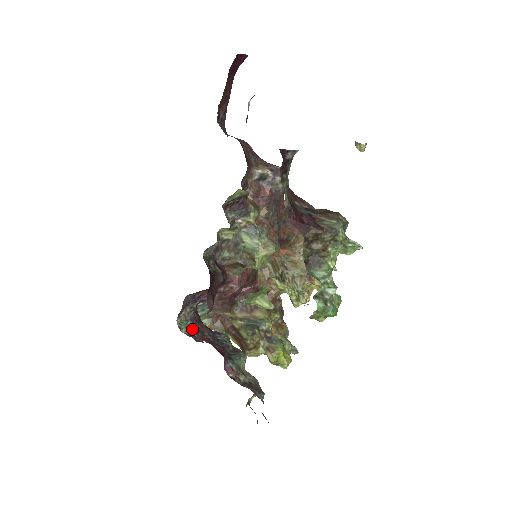
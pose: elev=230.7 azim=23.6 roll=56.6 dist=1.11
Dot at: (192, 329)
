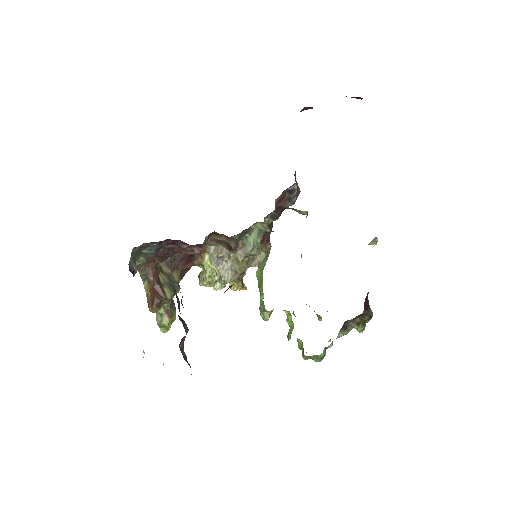
Dot at: (134, 264)
